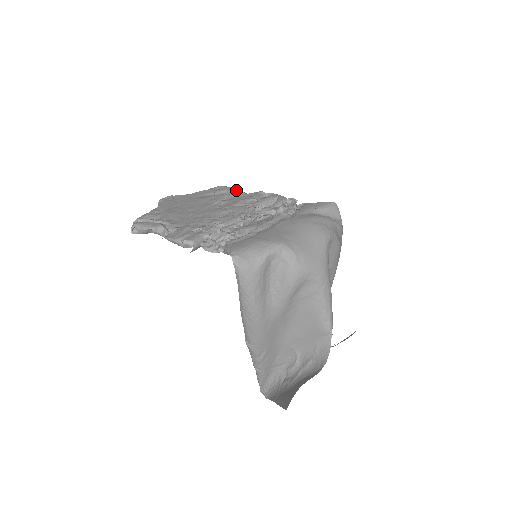
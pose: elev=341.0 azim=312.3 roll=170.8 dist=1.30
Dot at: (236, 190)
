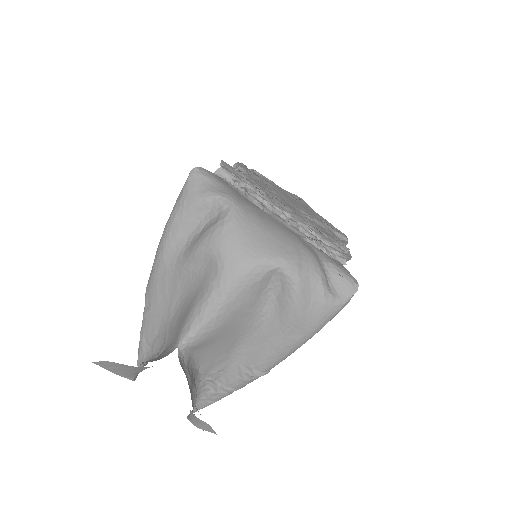
Dot at: (345, 241)
